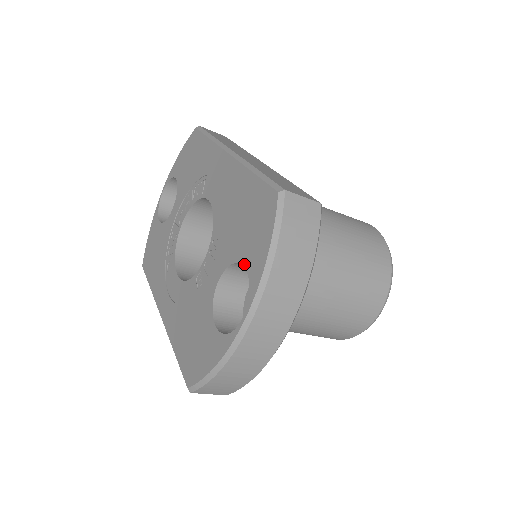
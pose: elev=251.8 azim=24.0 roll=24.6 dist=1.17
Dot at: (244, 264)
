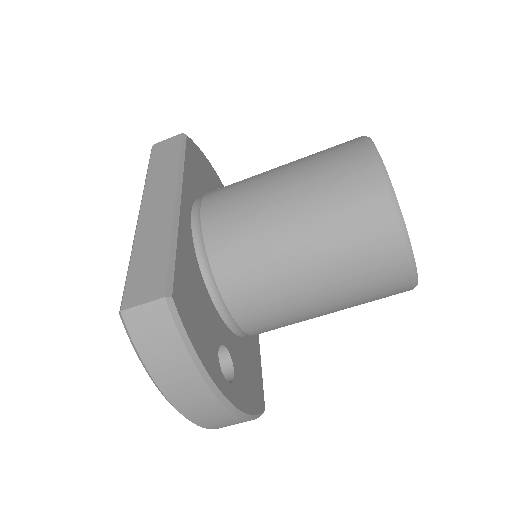
Dot at: occluded
